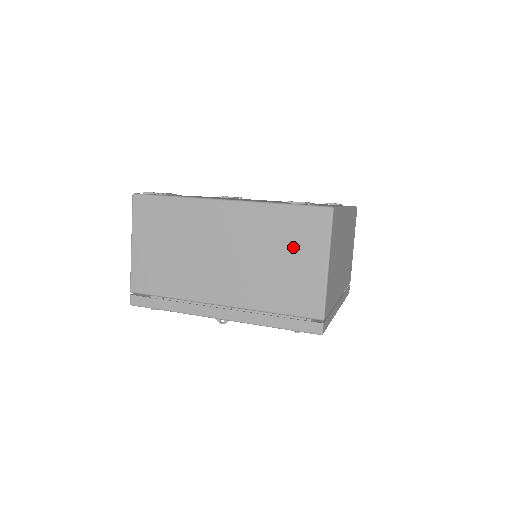
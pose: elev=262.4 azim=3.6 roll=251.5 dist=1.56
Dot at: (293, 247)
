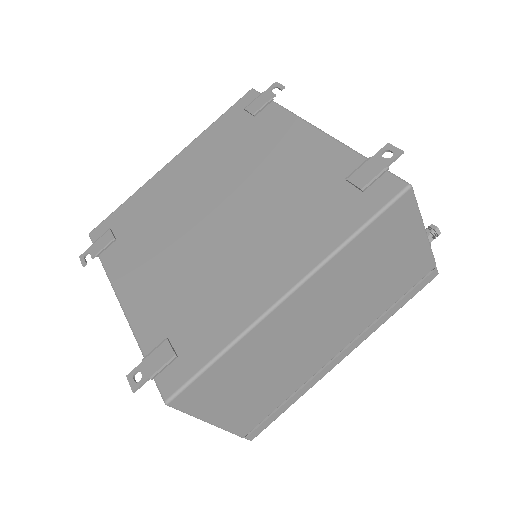
Dot at: occluded
